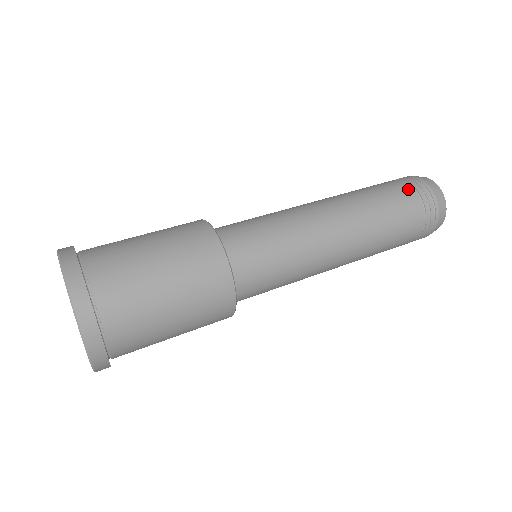
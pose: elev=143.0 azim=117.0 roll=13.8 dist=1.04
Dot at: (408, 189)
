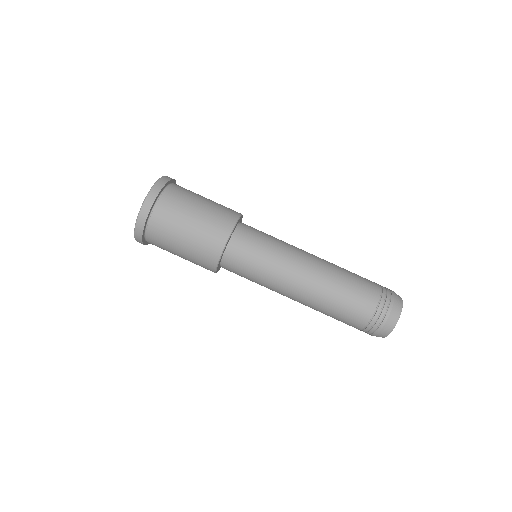
Dot at: (363, 322)
